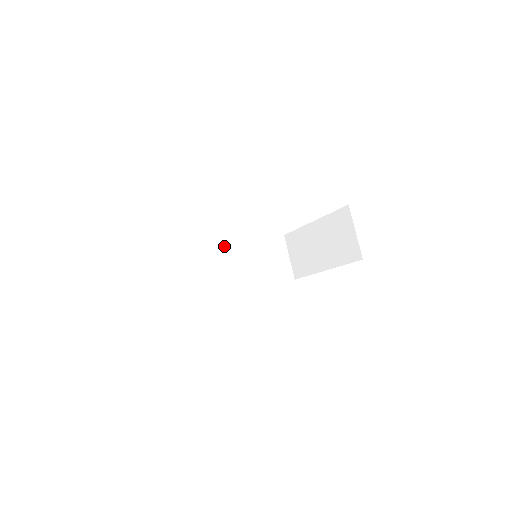
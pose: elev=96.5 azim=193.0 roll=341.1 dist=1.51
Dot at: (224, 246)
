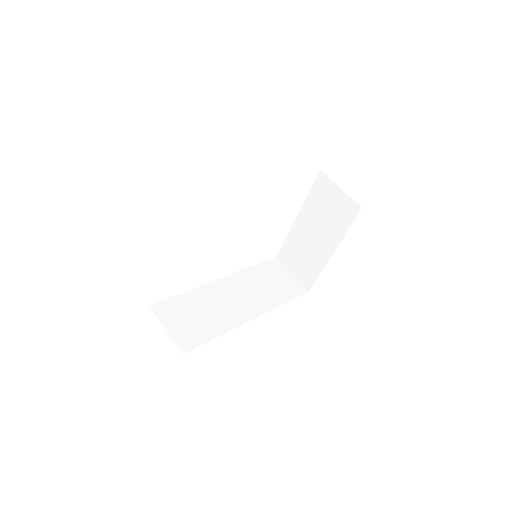
Dot at: (220, 281)
